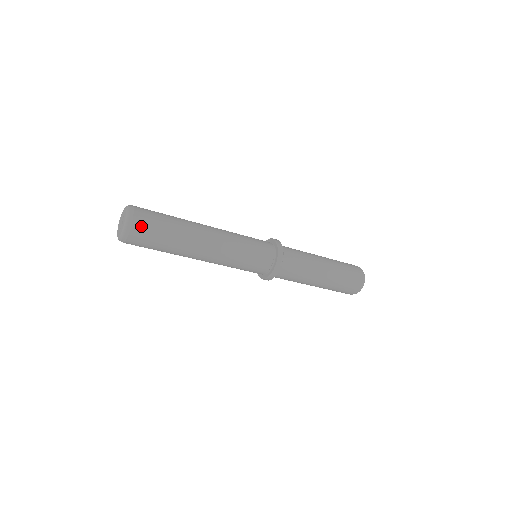
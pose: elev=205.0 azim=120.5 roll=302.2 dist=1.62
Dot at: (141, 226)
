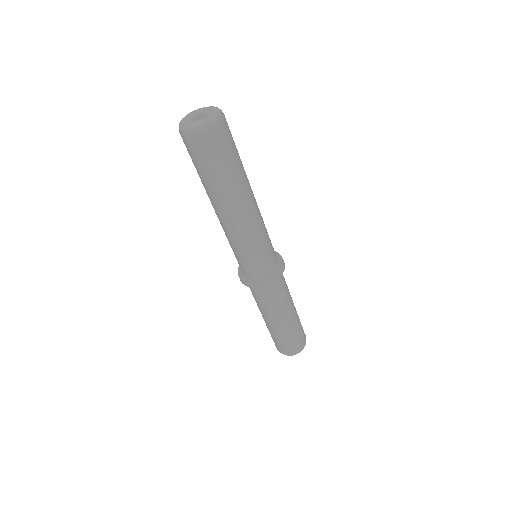
Dot at: (211, 142)
